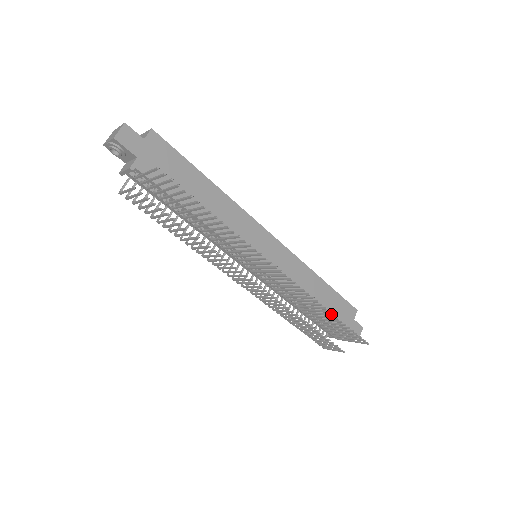
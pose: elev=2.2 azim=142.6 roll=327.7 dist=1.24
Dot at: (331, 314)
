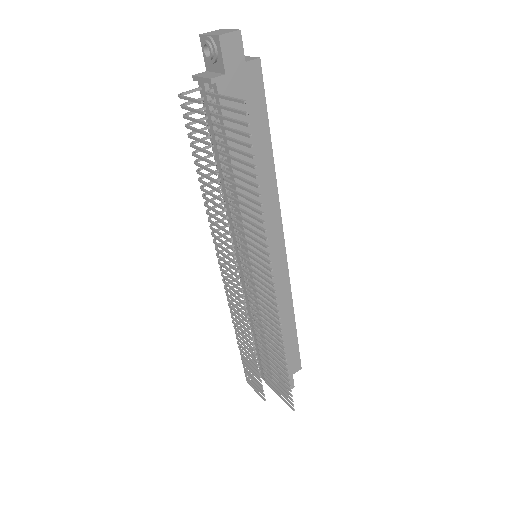
Dot at: (284, 361)
